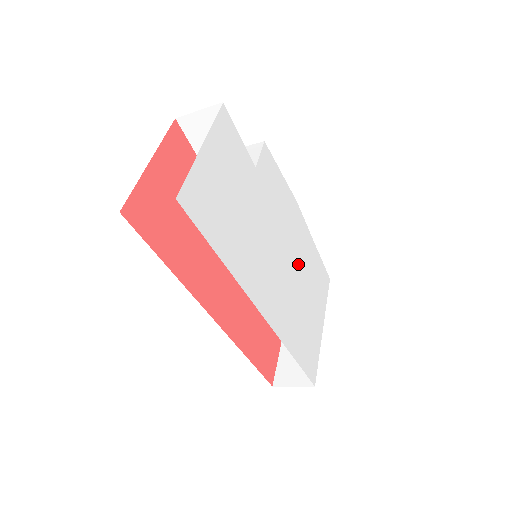
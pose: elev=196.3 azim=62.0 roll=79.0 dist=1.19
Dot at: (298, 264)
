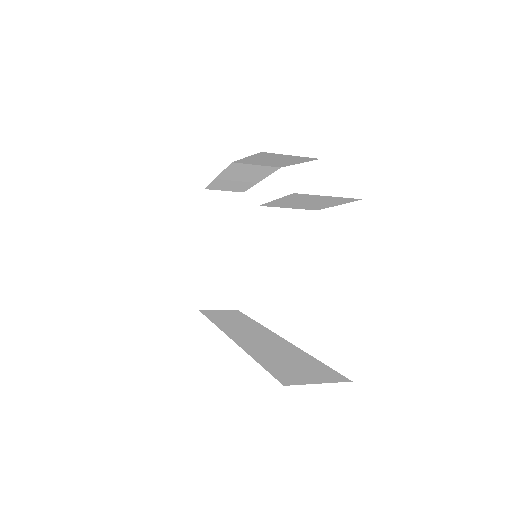
Dot at: occluded
